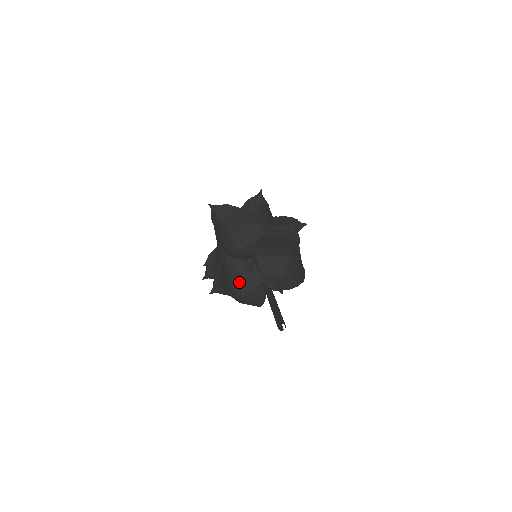
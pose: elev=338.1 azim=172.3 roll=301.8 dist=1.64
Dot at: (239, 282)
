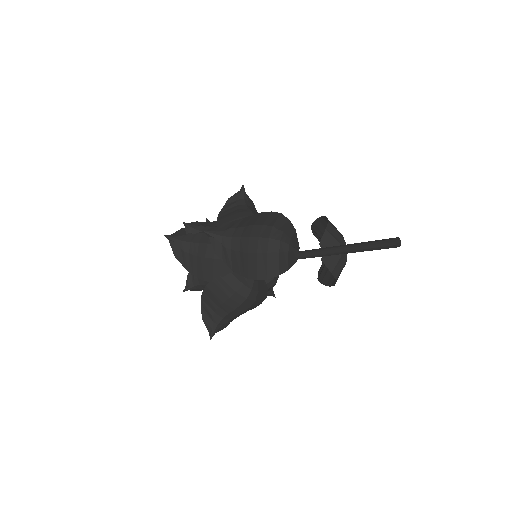
Dot at: (285, 227)
